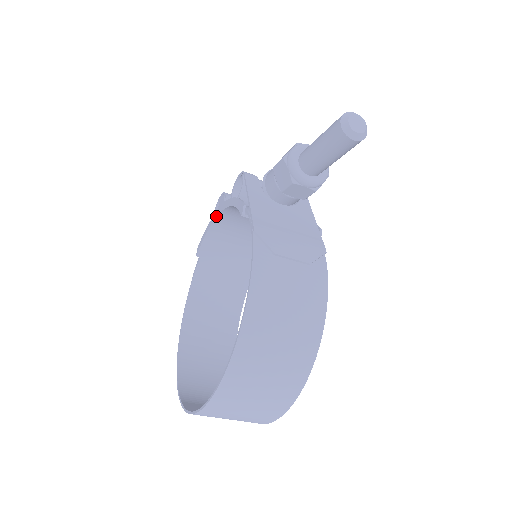
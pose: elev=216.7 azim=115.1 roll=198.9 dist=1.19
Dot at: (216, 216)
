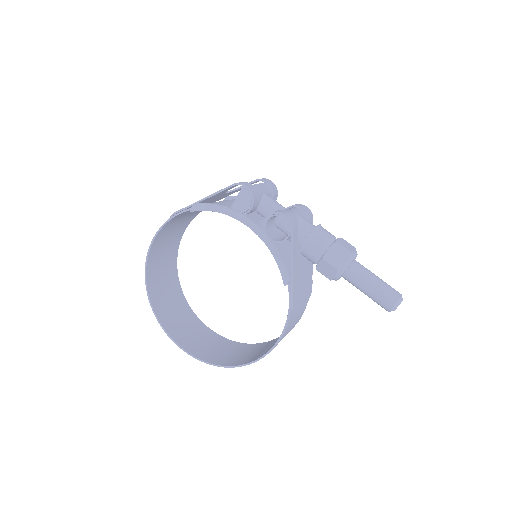
Dot at: (239, 220)
